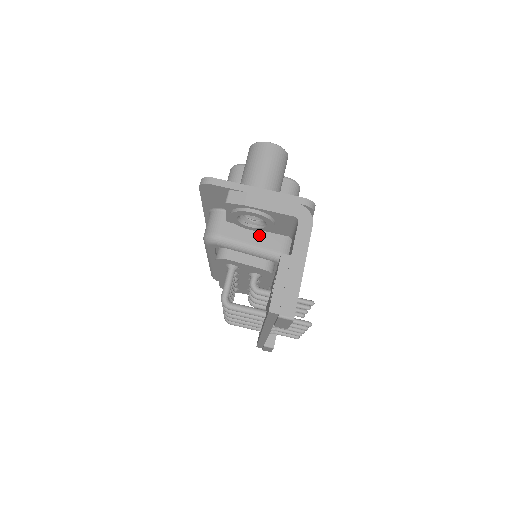
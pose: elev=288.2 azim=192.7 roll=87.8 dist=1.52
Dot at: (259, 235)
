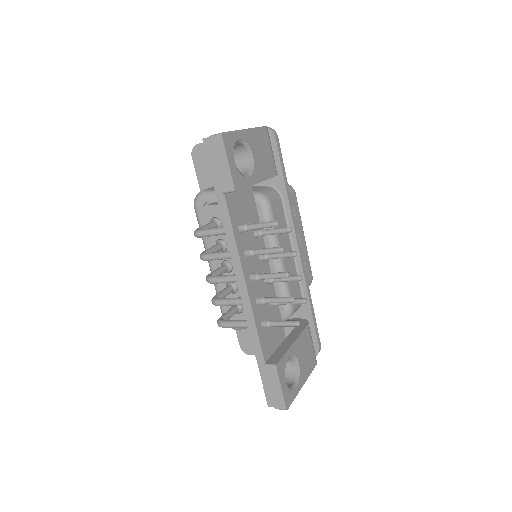
Dot at: occluded
